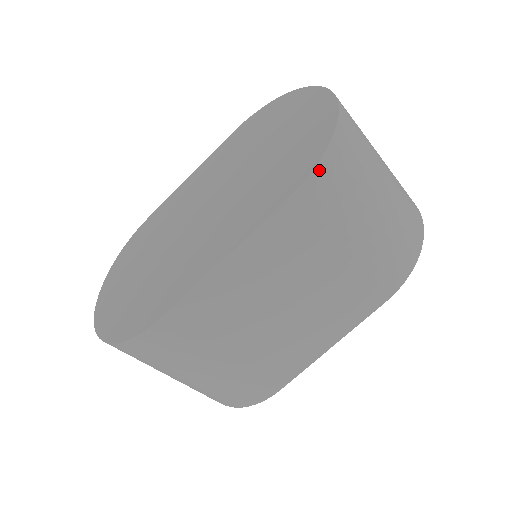
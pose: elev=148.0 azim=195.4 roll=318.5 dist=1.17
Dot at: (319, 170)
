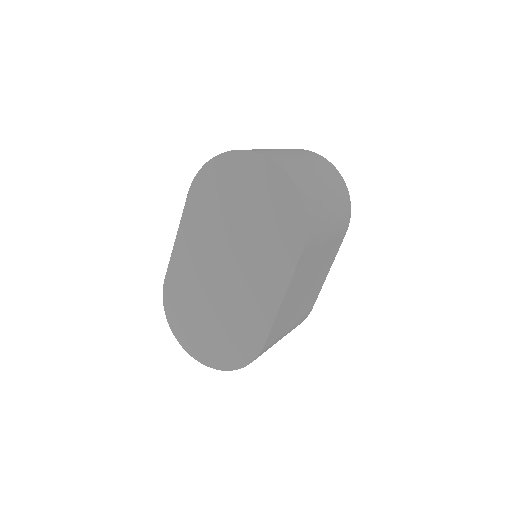
Dot at: (308, 228)
